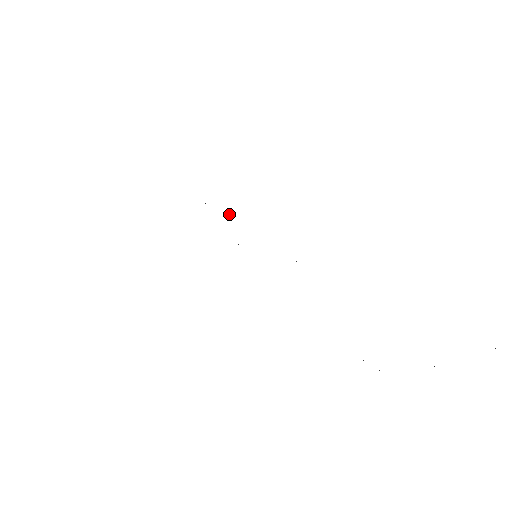
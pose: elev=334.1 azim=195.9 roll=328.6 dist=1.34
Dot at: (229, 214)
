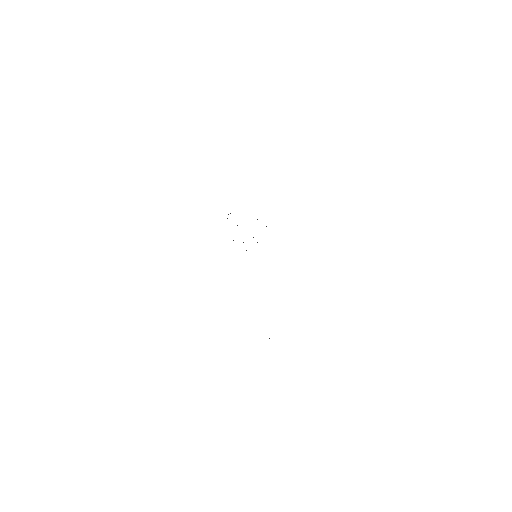
Dot at: occluded
